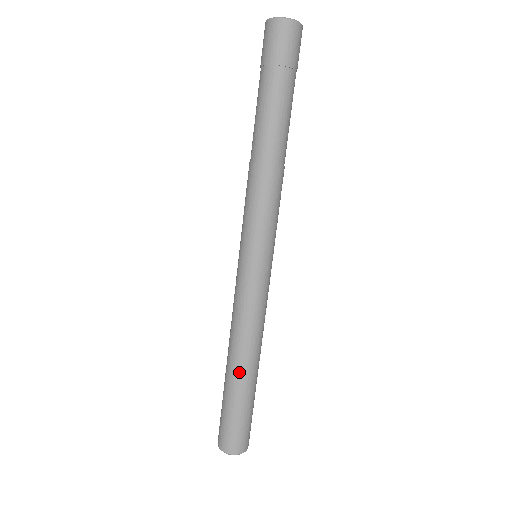
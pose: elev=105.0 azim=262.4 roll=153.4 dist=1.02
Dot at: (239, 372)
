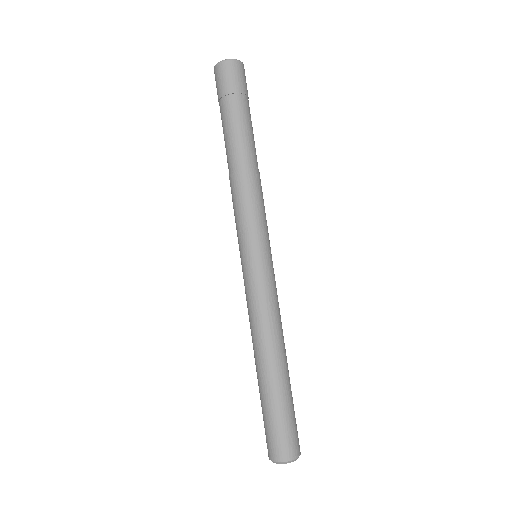
Dot at: (272, 368)
